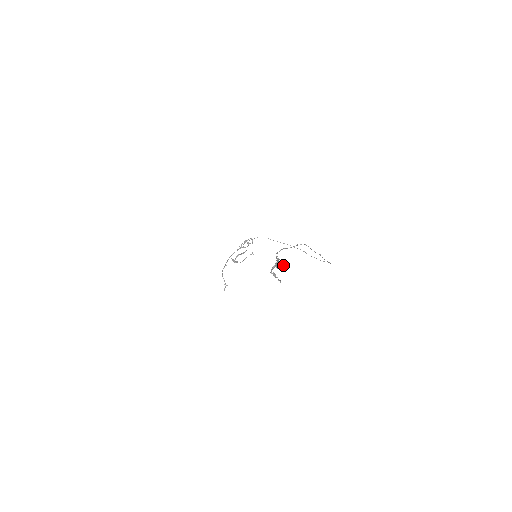
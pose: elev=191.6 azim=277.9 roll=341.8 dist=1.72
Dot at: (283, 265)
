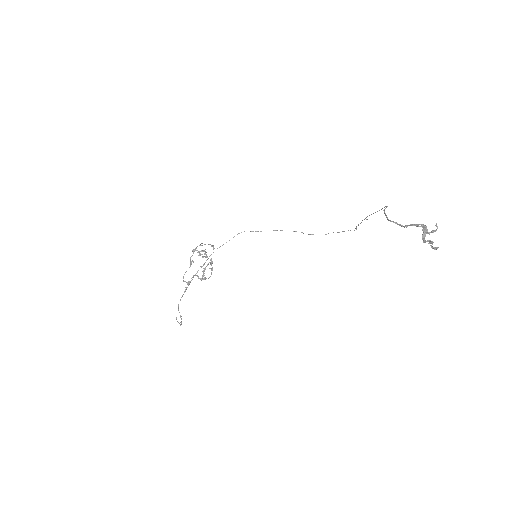
Dot at: occluded
